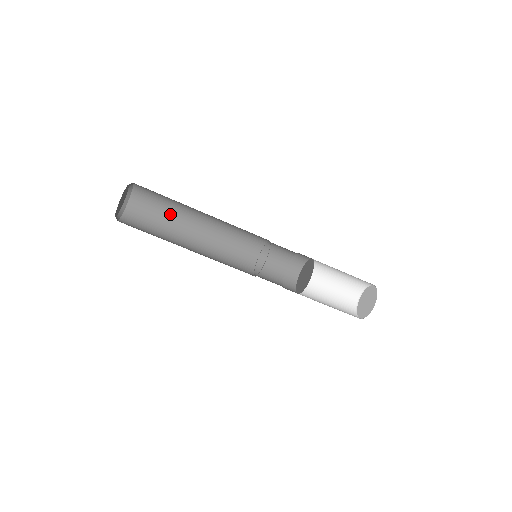
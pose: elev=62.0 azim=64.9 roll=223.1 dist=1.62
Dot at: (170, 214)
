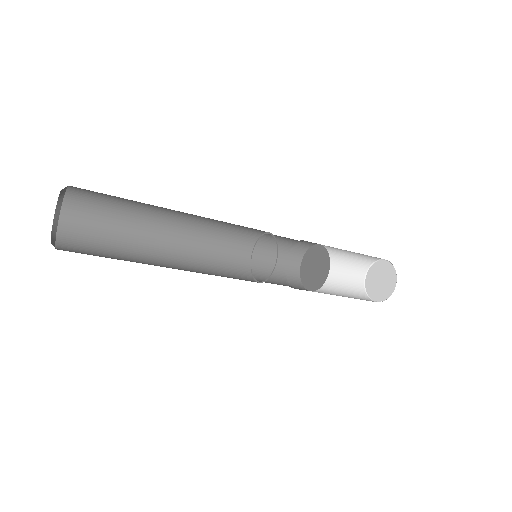
Dot at: (135, 203)
